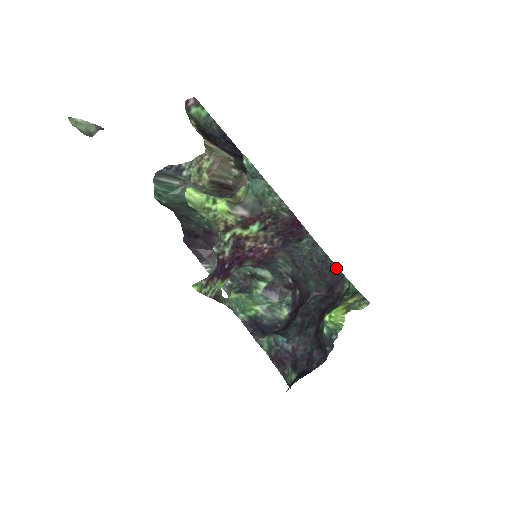
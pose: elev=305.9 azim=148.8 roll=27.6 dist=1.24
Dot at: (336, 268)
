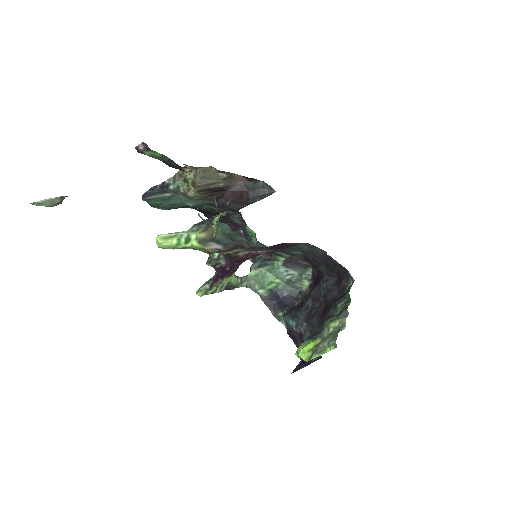
Dot at: (339, 265)
